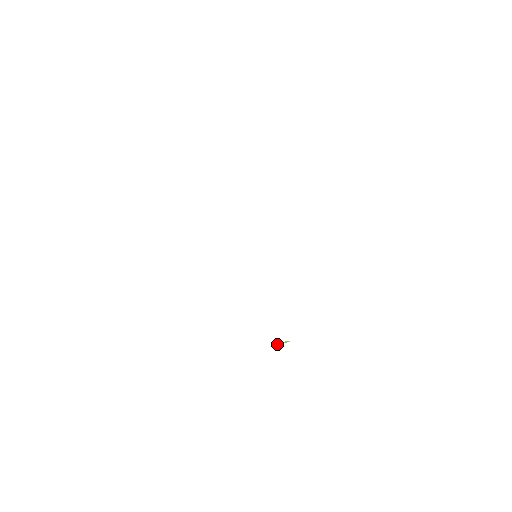
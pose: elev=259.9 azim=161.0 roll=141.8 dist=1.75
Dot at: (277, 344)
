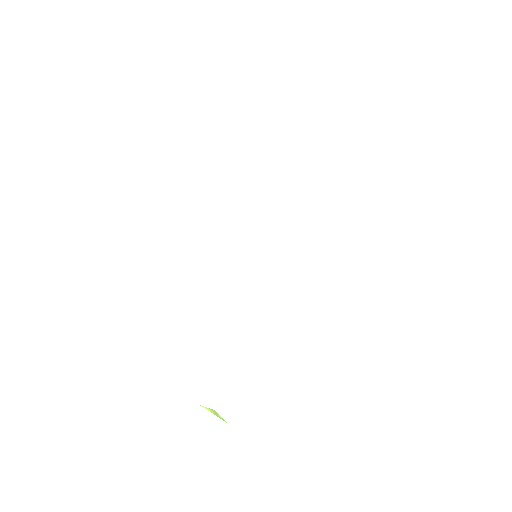
Dot at: occluded
